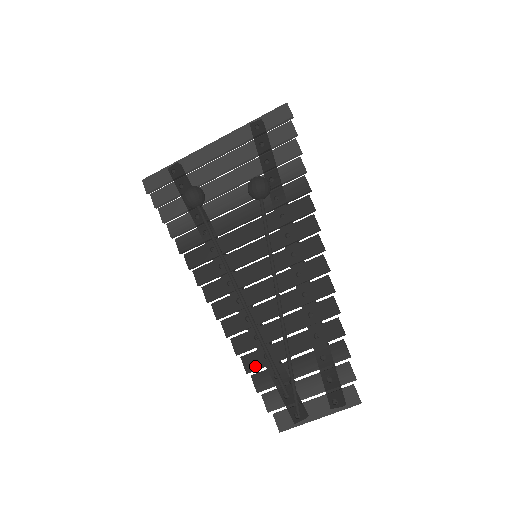
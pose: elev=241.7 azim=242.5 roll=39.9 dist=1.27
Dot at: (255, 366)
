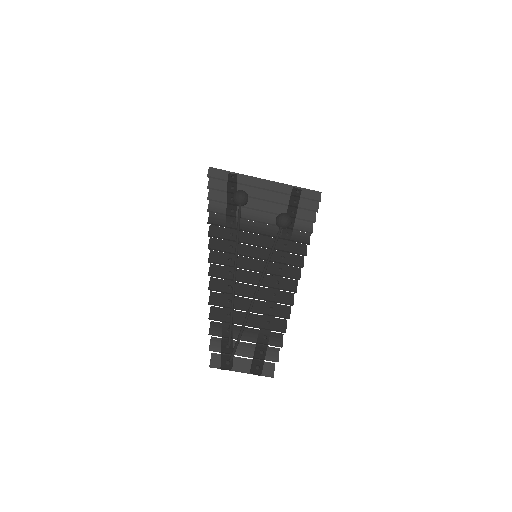
Dot at: (218, 317)
